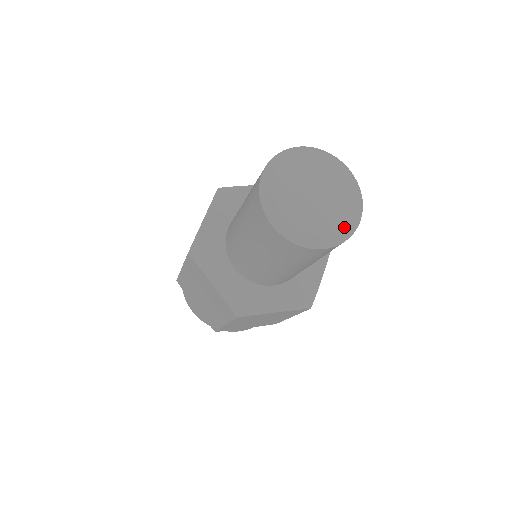
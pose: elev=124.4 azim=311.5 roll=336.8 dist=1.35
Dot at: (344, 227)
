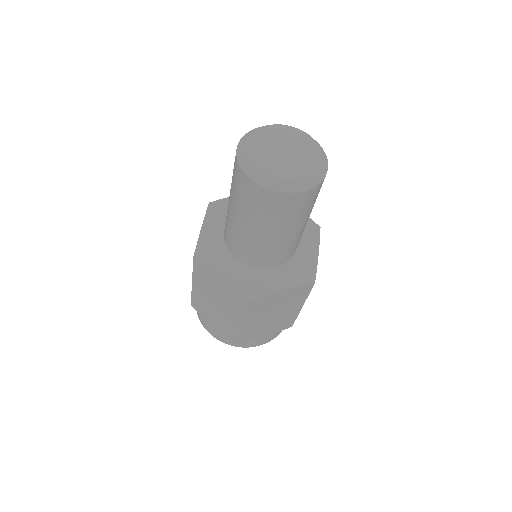
Dot at: (314, 171)
